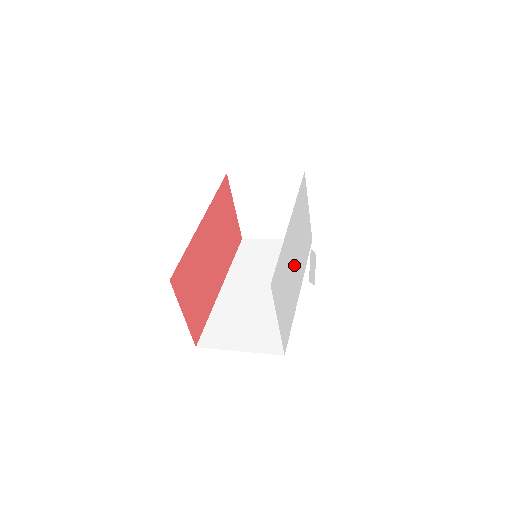
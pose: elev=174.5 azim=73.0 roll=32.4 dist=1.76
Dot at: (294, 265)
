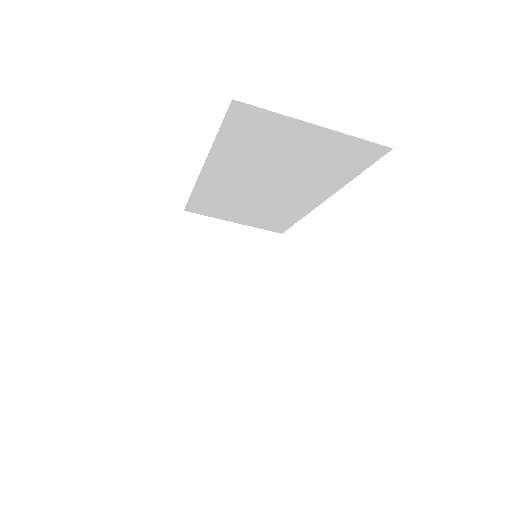
Dot at: occluded
